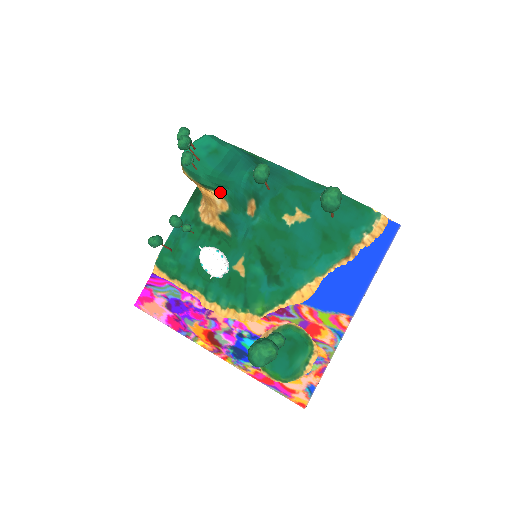
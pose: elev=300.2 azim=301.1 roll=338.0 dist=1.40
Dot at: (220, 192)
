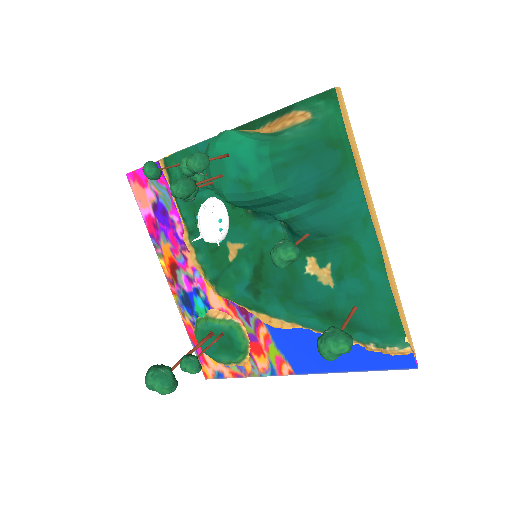
Dot at: occluded
